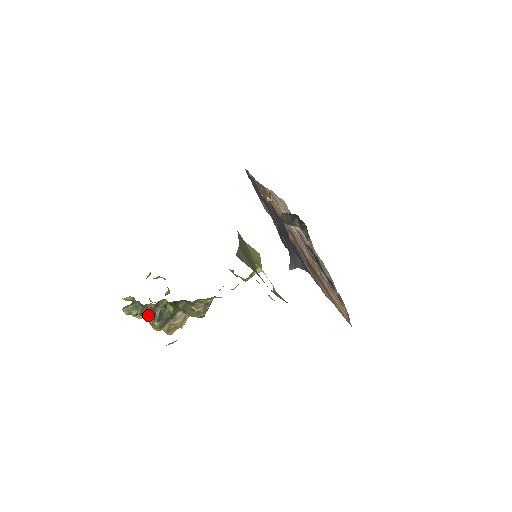
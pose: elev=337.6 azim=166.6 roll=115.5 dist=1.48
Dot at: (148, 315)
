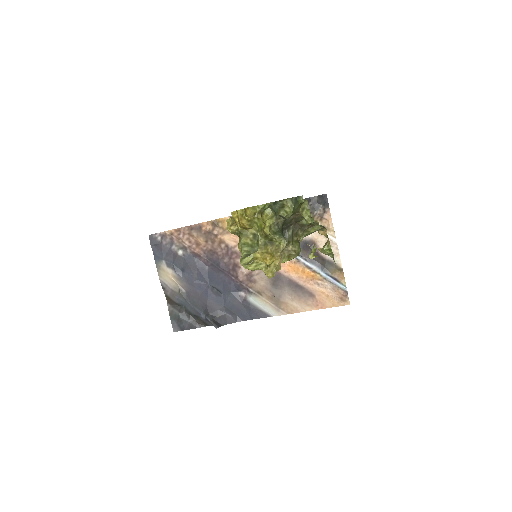
Dot at: (272, 233)
